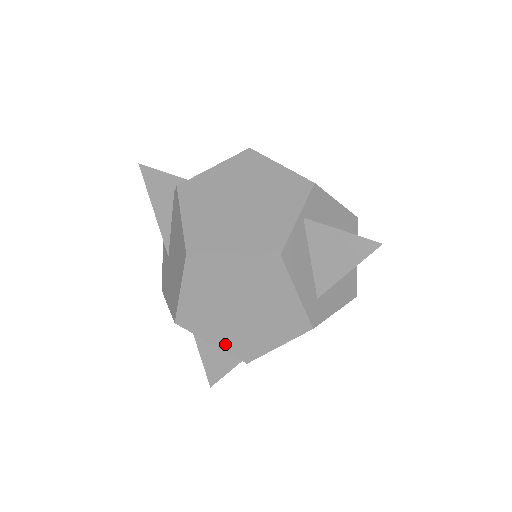
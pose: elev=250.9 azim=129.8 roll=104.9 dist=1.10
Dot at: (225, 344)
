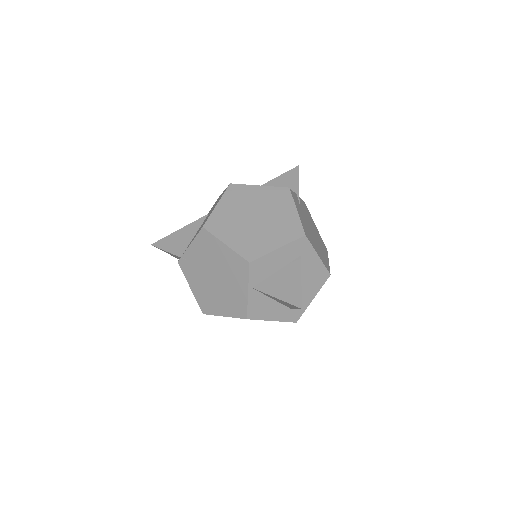
Dot at: occluded
